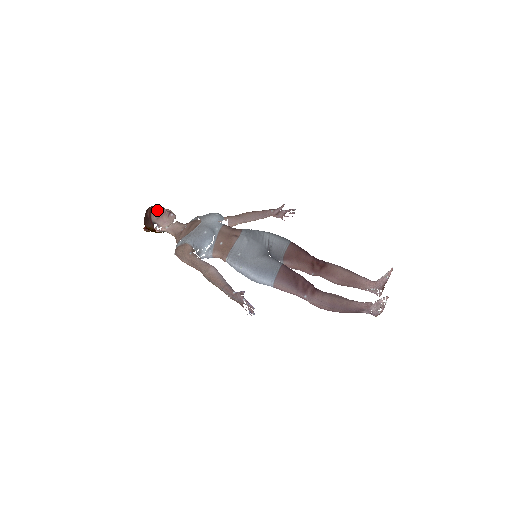
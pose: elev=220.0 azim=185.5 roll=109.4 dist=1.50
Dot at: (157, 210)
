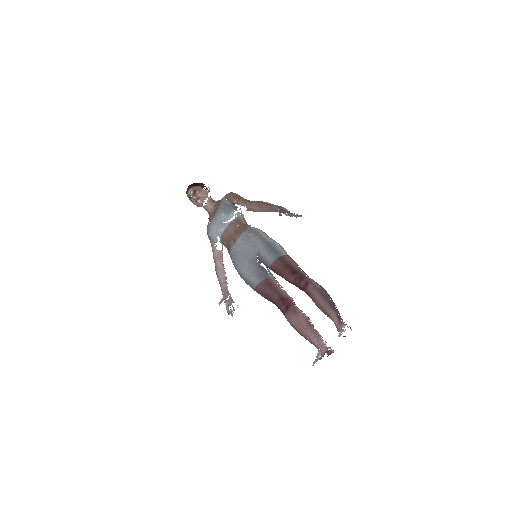
Dot at: (190, 194)
